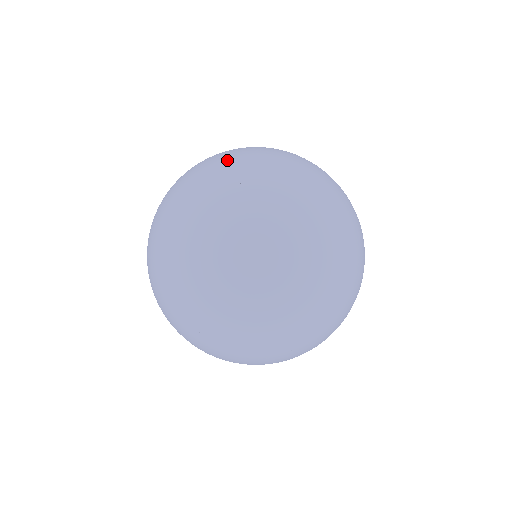
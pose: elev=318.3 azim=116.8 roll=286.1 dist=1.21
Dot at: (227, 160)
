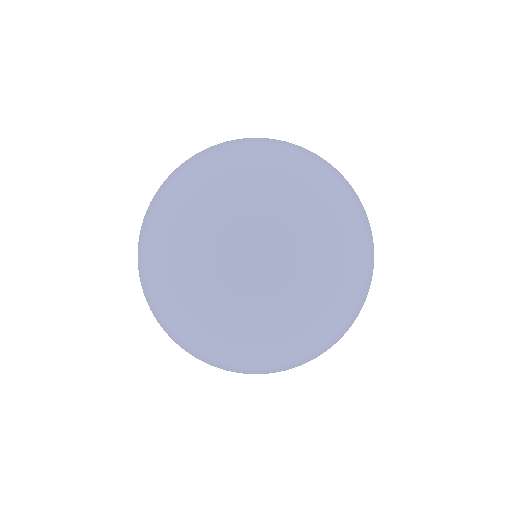
Dot at: occluded
